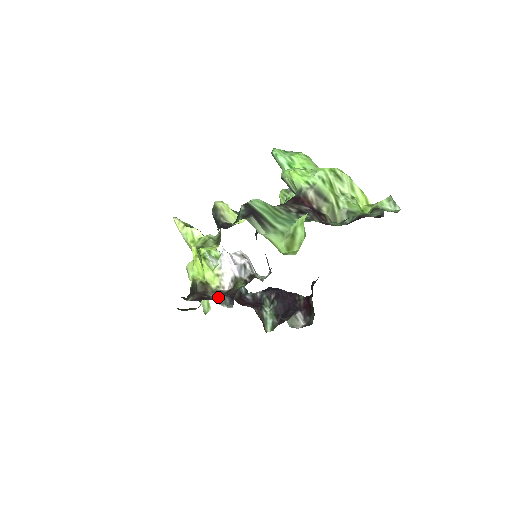
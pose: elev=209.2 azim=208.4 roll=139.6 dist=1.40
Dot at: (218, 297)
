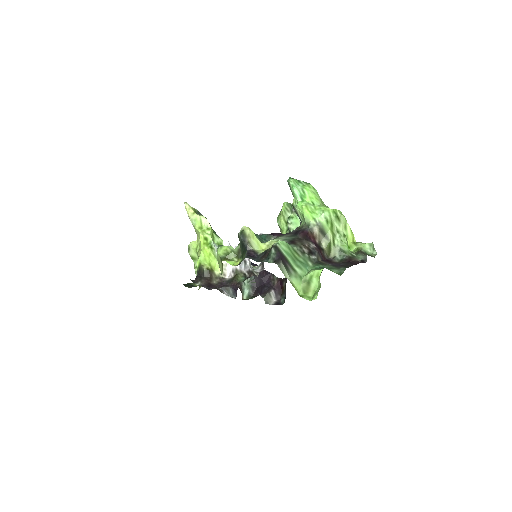
Dot at: (224, 287)
